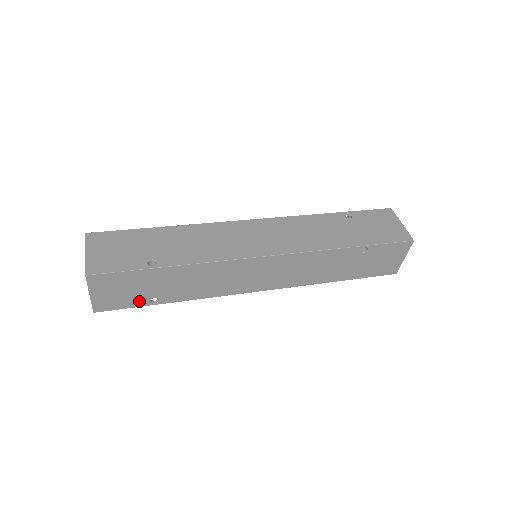
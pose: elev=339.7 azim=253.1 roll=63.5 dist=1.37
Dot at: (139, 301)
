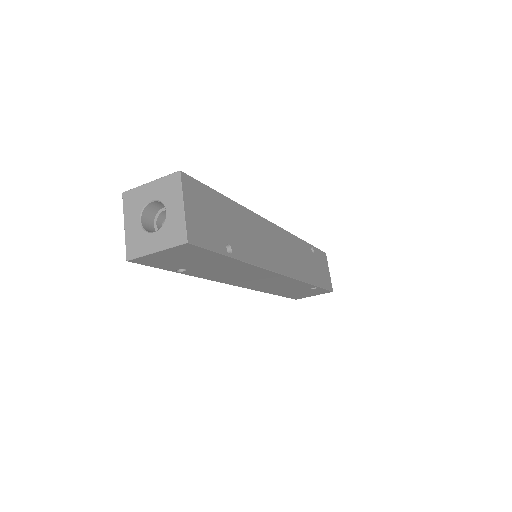
Dot at: (173, 267)
